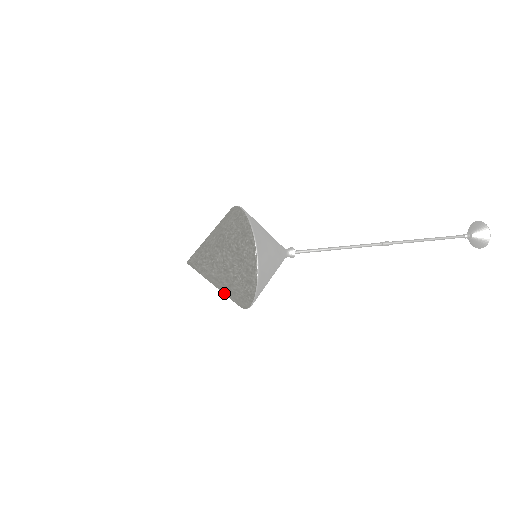
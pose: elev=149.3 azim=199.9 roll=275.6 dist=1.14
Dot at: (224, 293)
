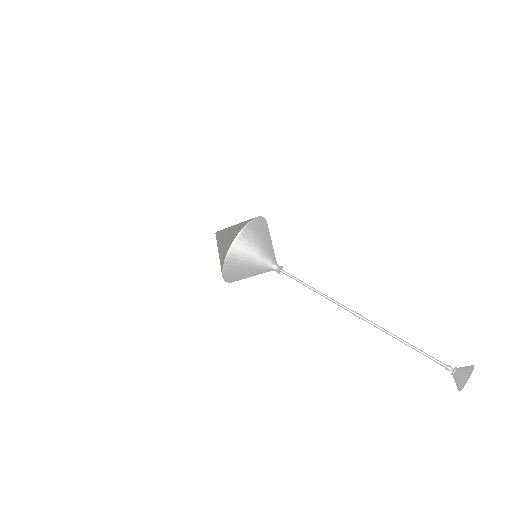
Dot at: occluded
